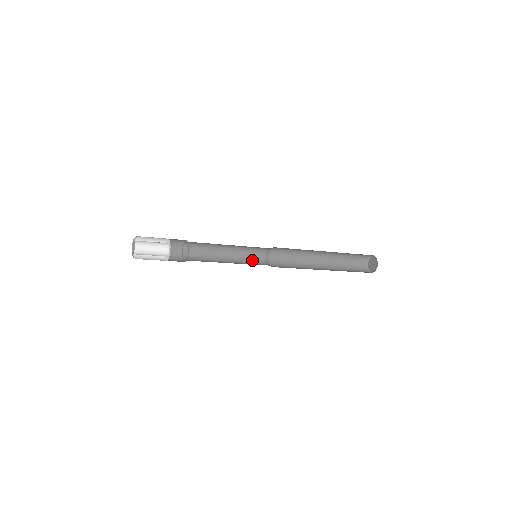
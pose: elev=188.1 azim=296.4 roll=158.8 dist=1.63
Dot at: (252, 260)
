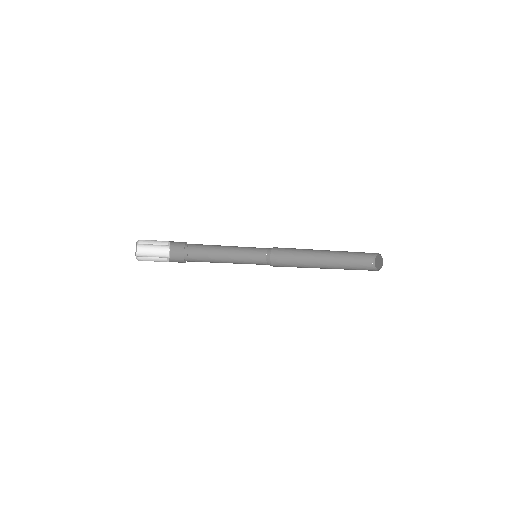
Dot at: (253, 257)
